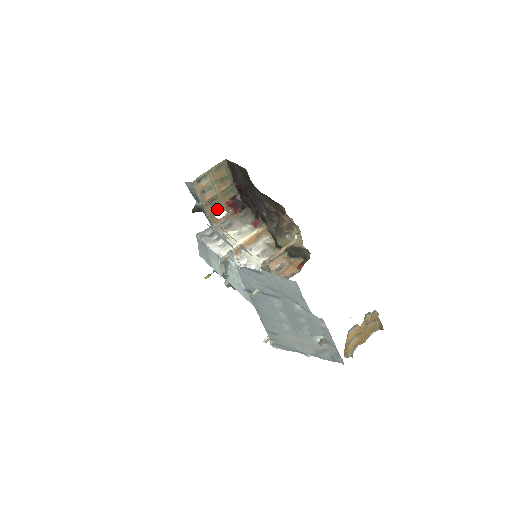
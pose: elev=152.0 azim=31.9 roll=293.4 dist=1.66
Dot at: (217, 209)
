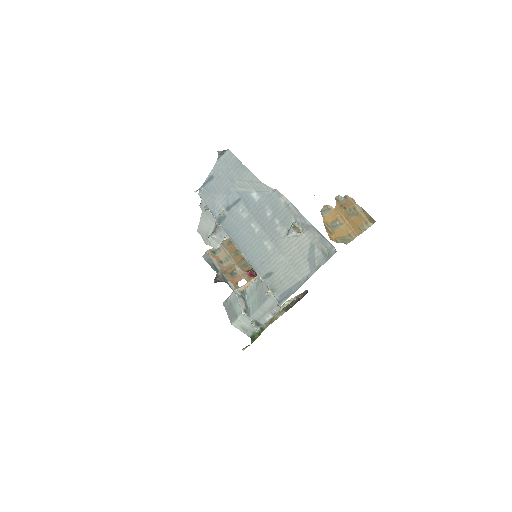
Dot at: (239, 280)
